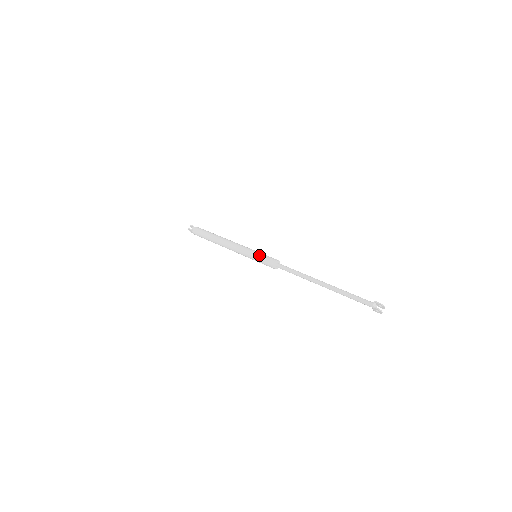
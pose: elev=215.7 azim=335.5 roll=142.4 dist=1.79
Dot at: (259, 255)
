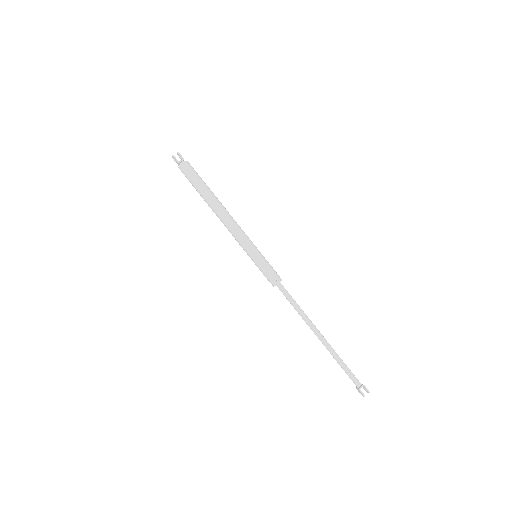
Dot at: (262, 262)
